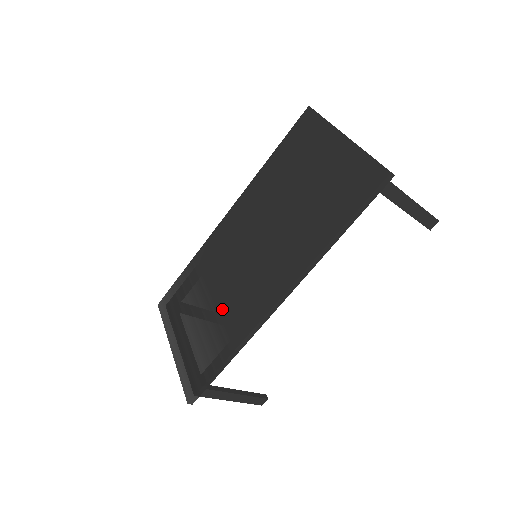
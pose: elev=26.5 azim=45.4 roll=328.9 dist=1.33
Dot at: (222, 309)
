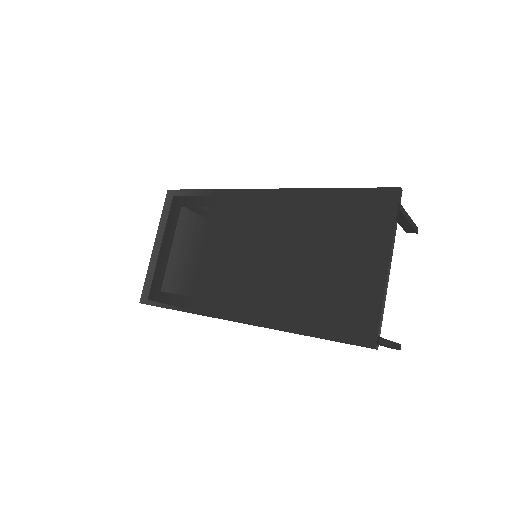
Dot at: (203, 270)
